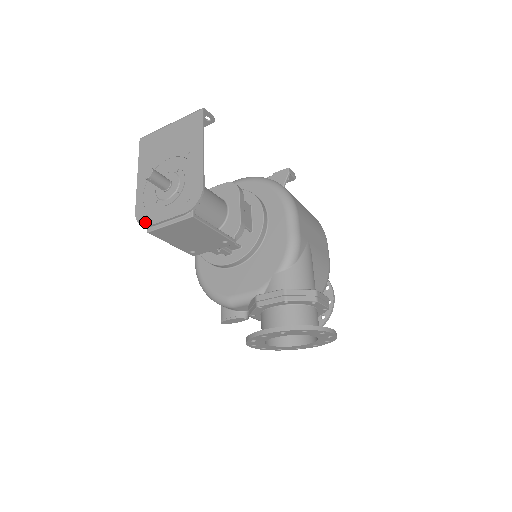
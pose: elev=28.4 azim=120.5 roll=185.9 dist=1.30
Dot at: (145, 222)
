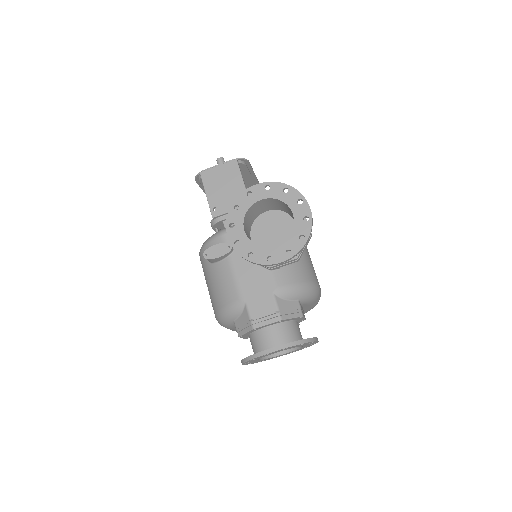
Dot at: occluded
